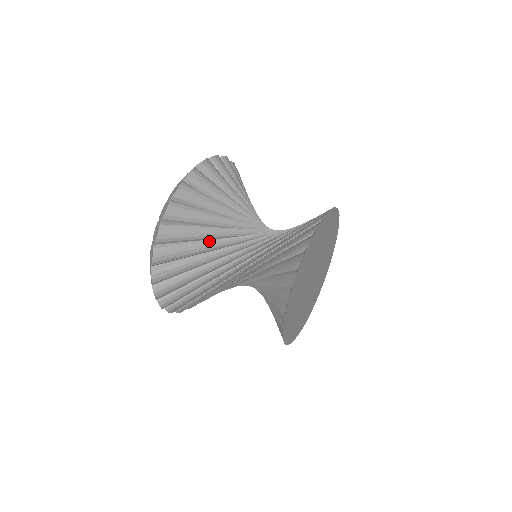
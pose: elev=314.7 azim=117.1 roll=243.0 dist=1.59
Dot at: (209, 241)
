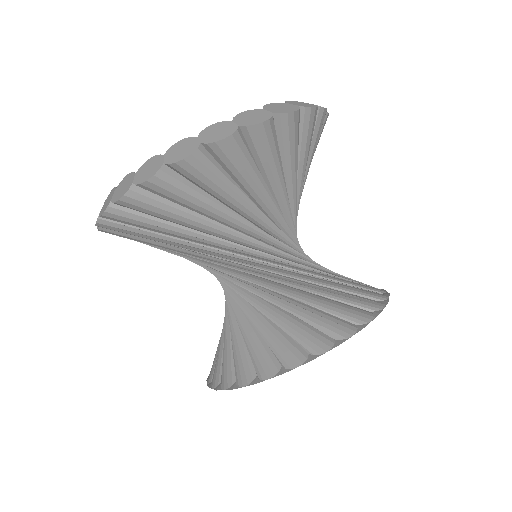
Dot at: (172, 246)
